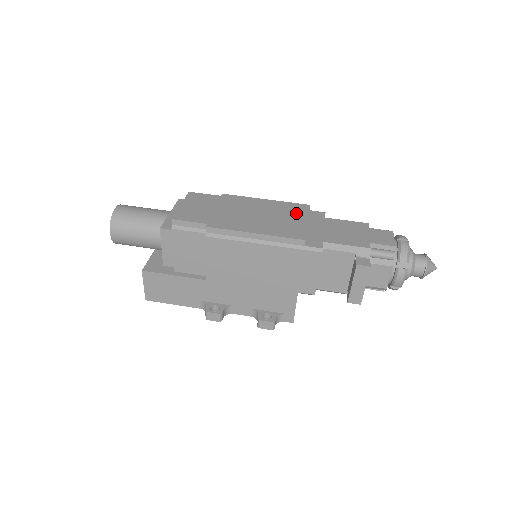
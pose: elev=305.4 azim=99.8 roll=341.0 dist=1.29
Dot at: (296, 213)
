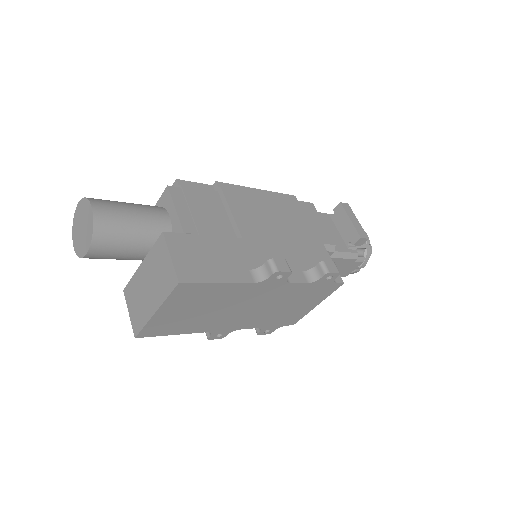
Dot at: occluded
